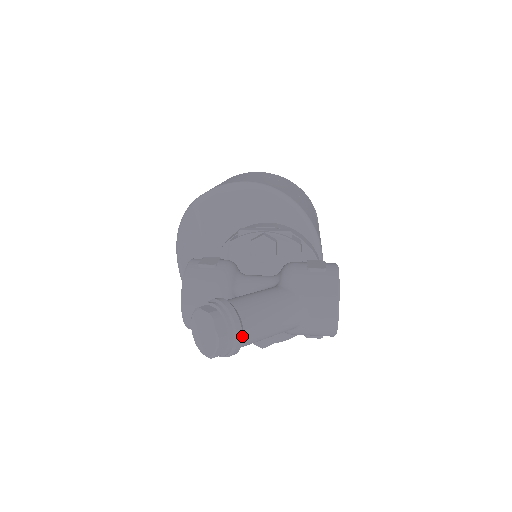
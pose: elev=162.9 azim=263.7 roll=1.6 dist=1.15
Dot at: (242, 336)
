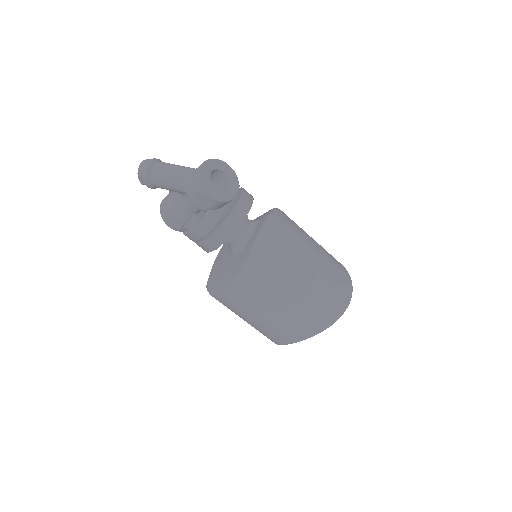
Dot at: (151, 162)
